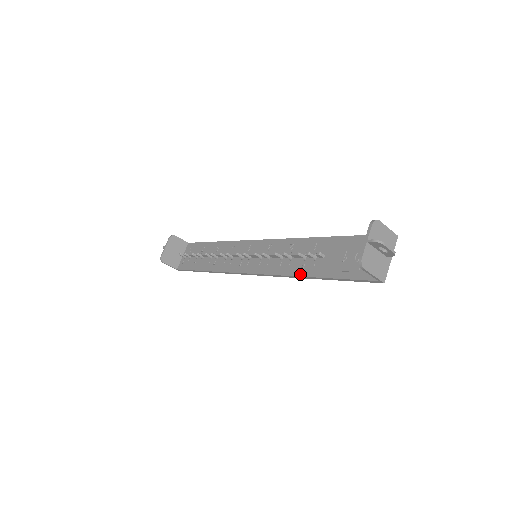
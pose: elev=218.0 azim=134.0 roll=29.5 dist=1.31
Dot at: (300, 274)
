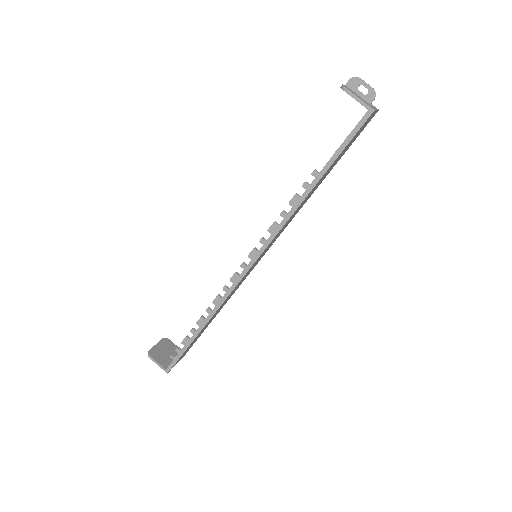
Dot at: (299, 198)
